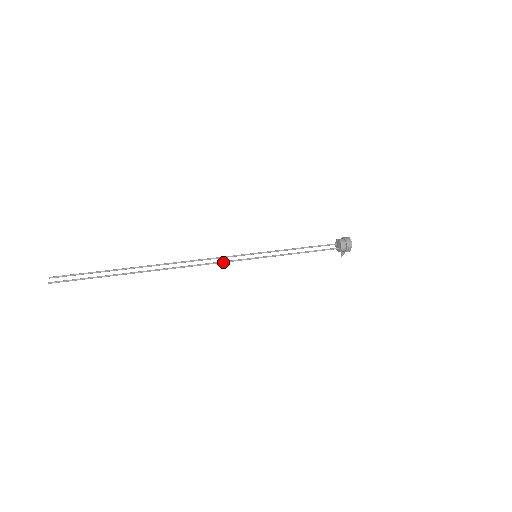
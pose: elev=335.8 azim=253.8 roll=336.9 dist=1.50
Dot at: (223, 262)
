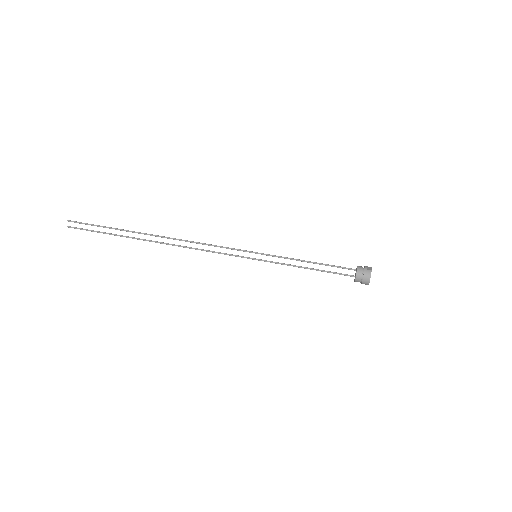
Dot at: (219, 253)
